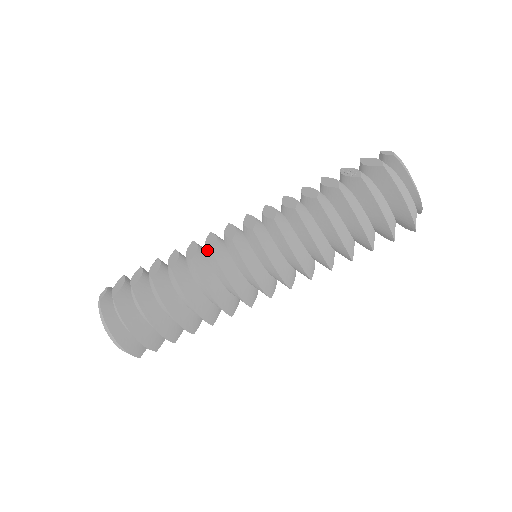
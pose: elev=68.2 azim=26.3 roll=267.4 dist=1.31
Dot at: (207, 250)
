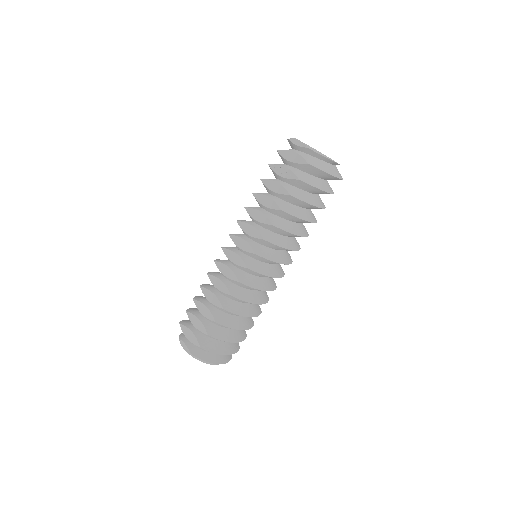
Dot at: (232, 281)
